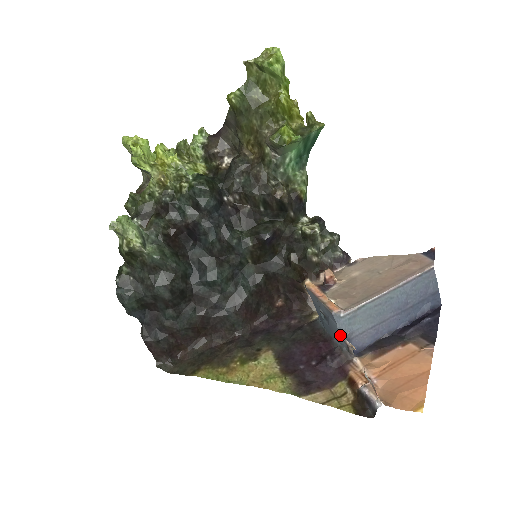
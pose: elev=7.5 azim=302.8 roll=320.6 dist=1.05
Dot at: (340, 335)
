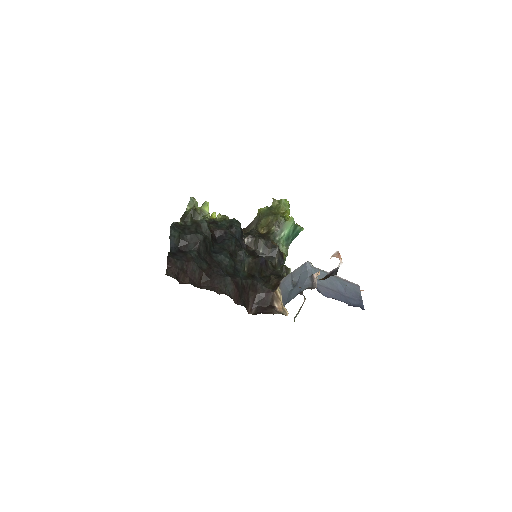
Dot at: (308, 277)
